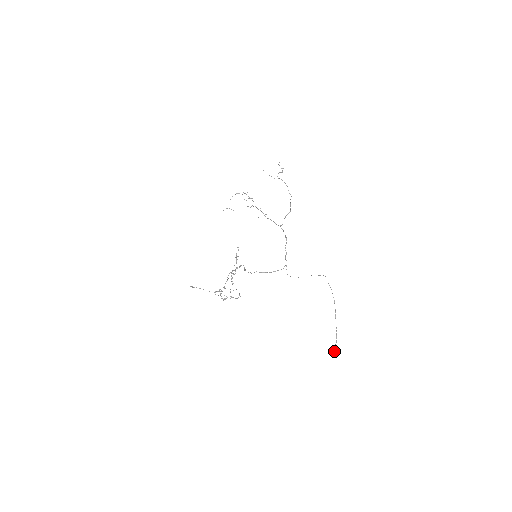
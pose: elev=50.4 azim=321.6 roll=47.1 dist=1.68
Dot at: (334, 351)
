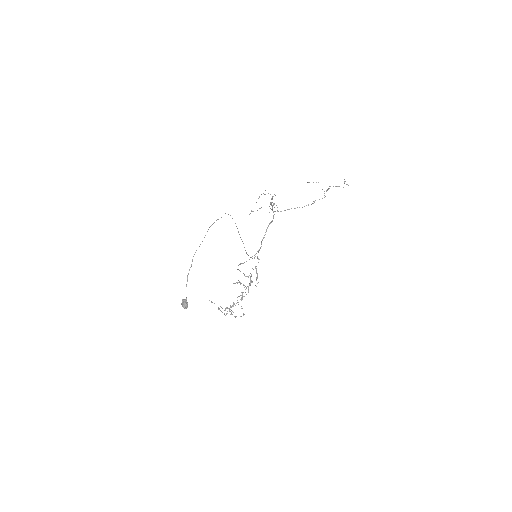
Dot at: (184, 299)
